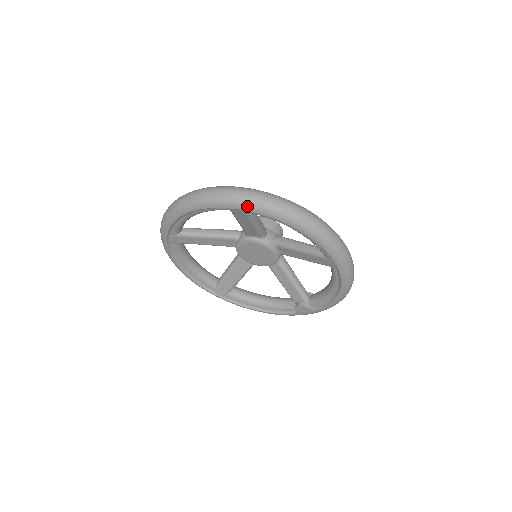
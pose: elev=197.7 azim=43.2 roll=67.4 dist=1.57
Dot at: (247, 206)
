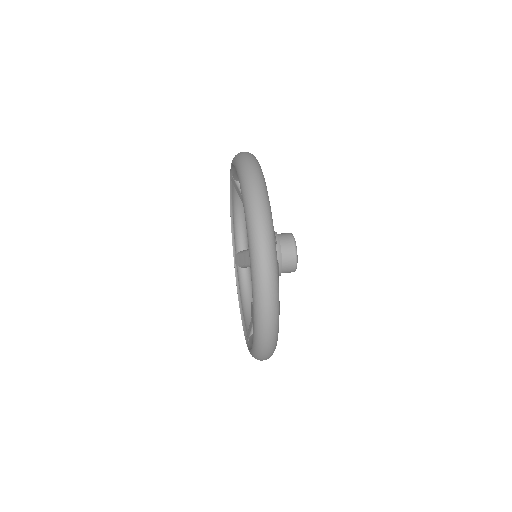
Dot at: occluded
